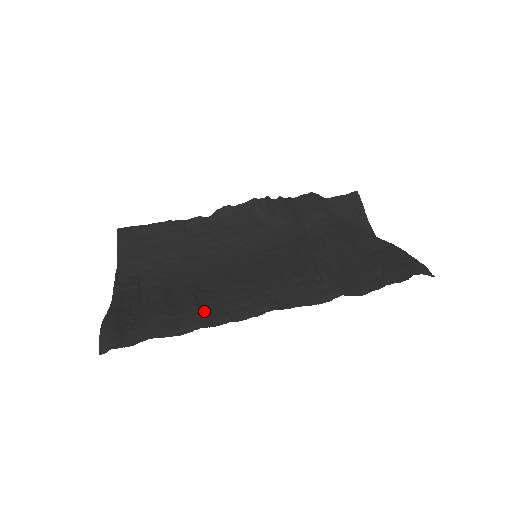
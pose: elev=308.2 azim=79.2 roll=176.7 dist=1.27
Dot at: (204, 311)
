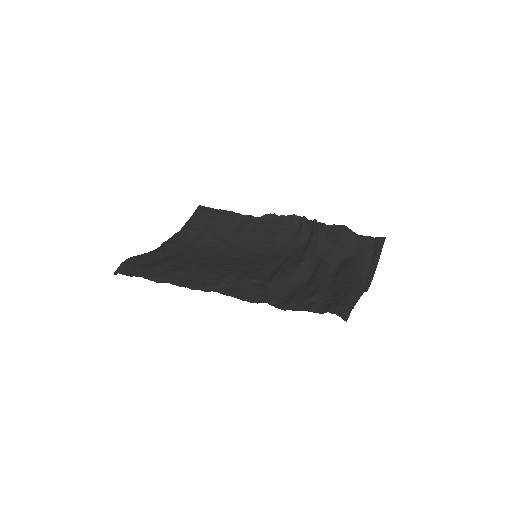
Dot at: (182, 275)
